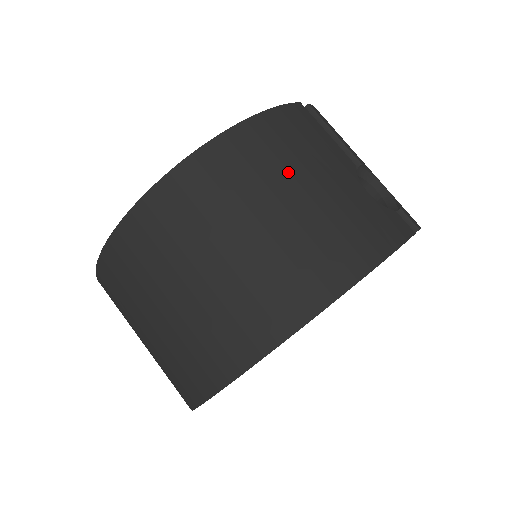
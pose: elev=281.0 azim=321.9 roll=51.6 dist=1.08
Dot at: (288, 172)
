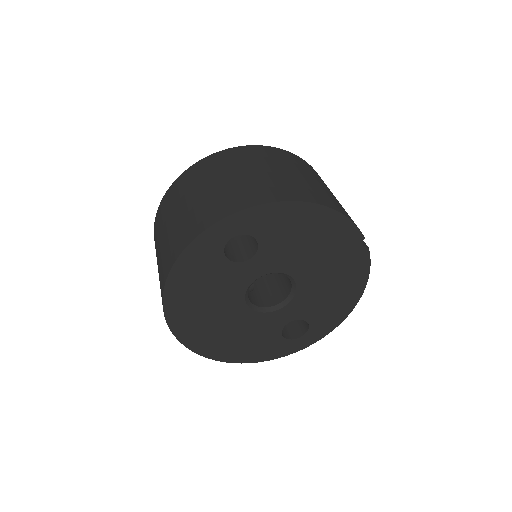
Dot at: (305, 171)
